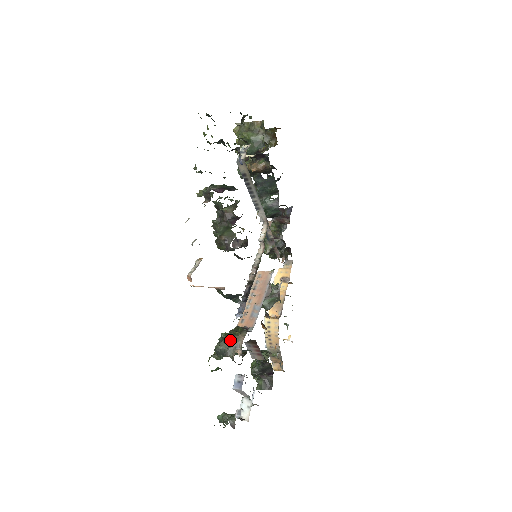
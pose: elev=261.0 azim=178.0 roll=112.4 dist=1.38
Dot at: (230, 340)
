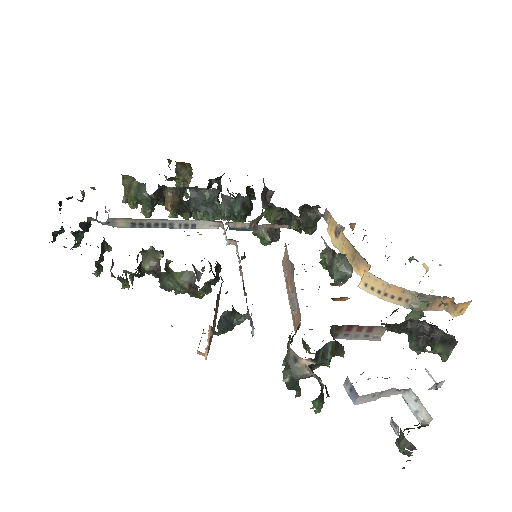
Dot at: occluded
